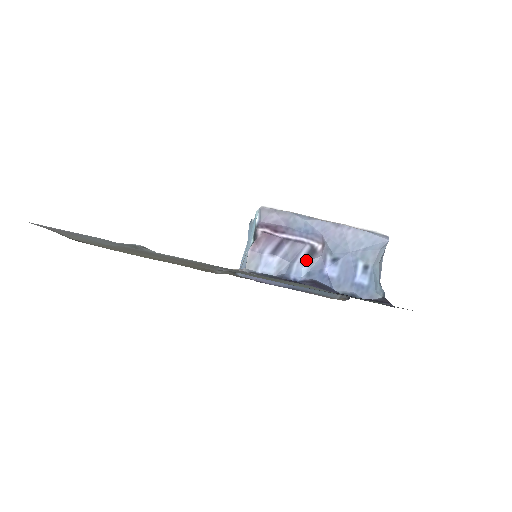
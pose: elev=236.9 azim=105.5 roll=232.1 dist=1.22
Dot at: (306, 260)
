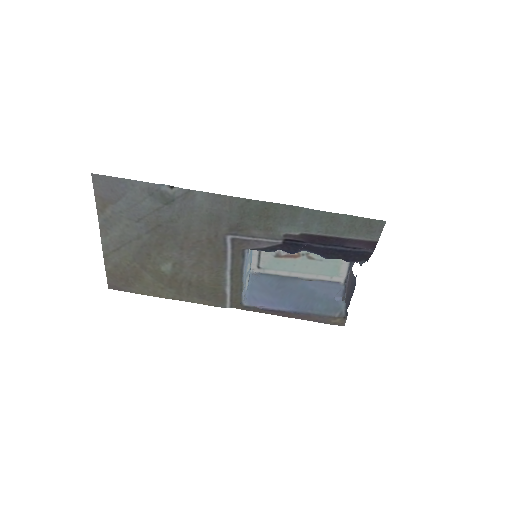
Dot at: occluded
